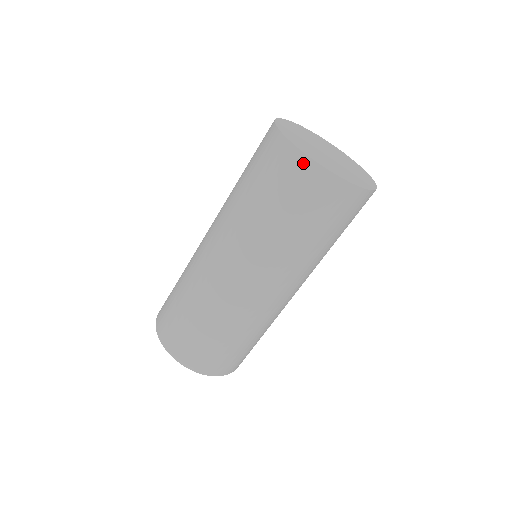
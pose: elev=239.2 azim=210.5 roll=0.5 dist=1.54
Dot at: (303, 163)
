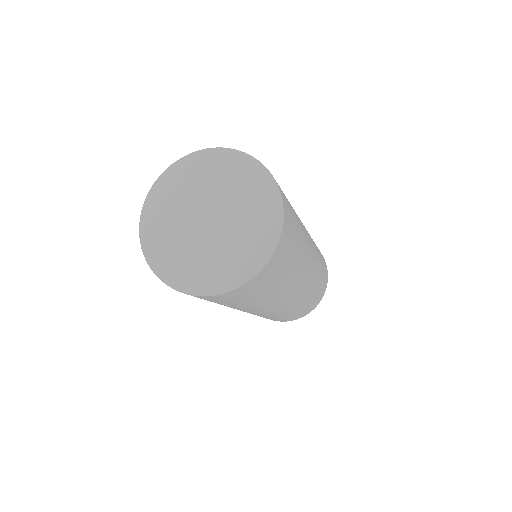
Dot at: occluded
